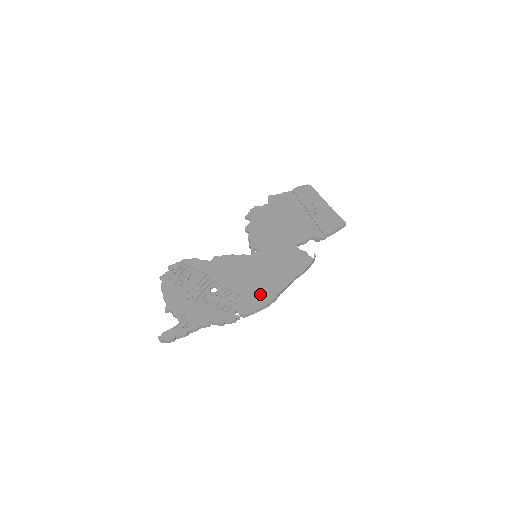
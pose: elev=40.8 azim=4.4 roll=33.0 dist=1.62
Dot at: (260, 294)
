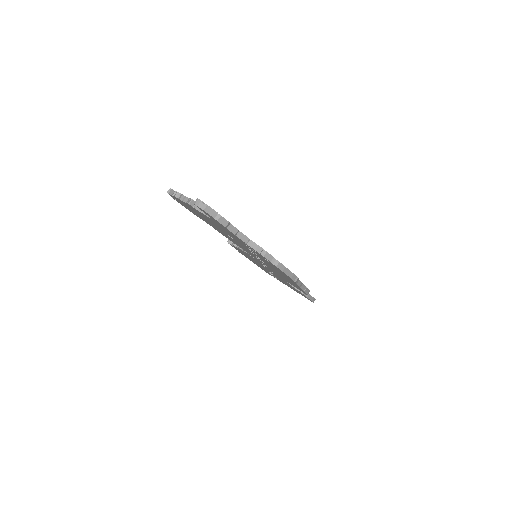
Dot at: occluded
